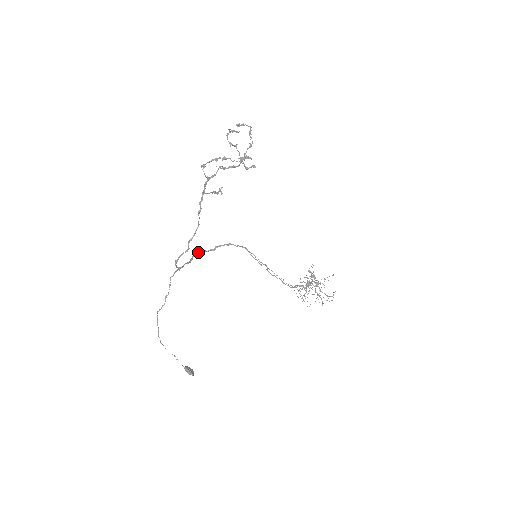
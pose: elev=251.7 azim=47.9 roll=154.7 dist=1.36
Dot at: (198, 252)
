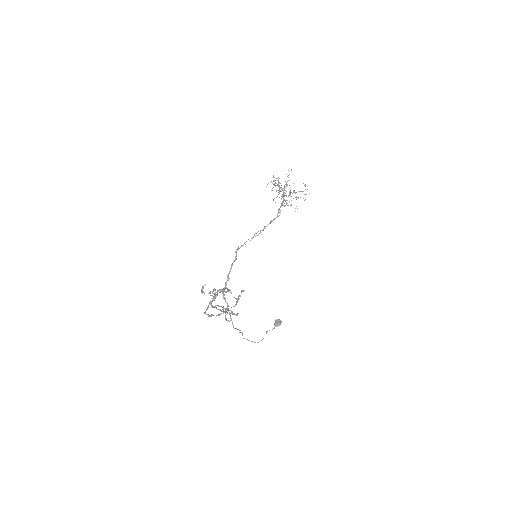
Dot at: occluded
